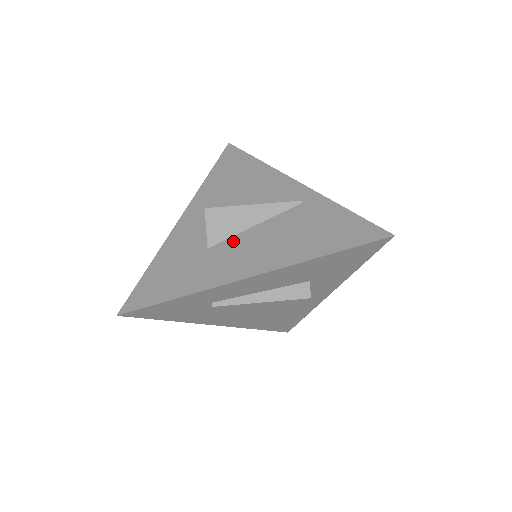
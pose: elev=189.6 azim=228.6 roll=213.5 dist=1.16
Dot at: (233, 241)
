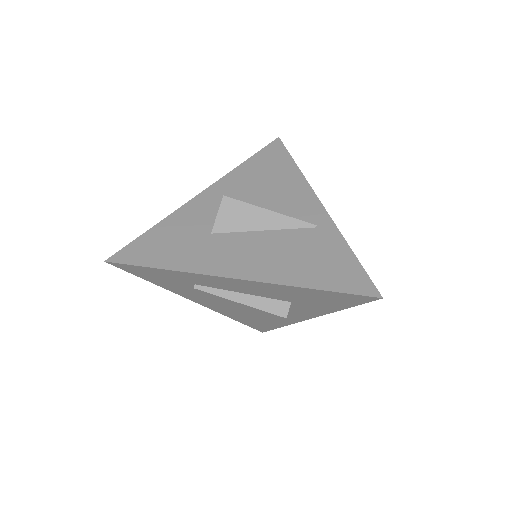
Dot at: (236, 237)
